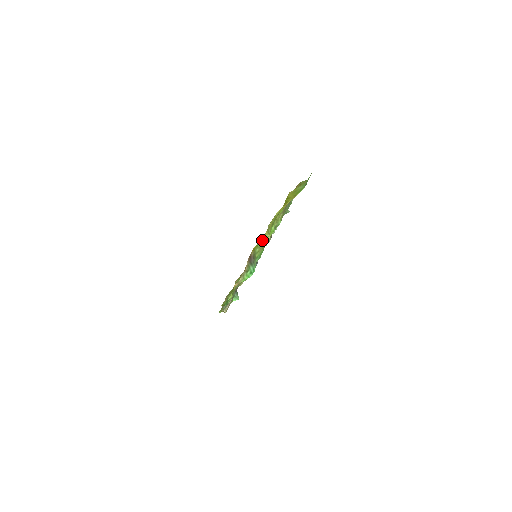
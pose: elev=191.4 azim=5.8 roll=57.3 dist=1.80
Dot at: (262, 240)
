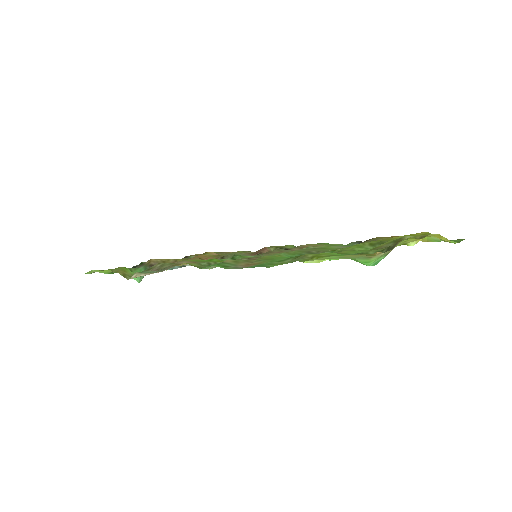
Dot at: (404, 241)
